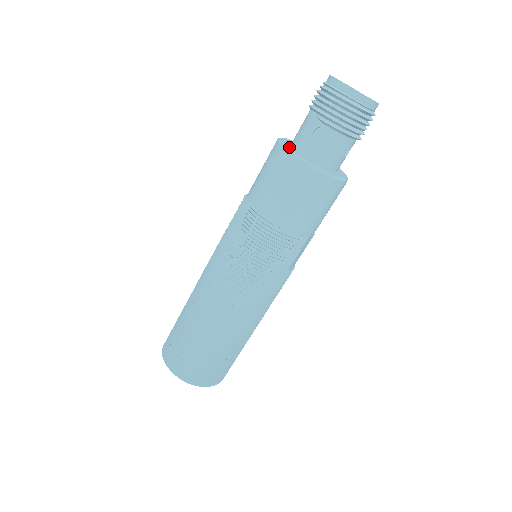
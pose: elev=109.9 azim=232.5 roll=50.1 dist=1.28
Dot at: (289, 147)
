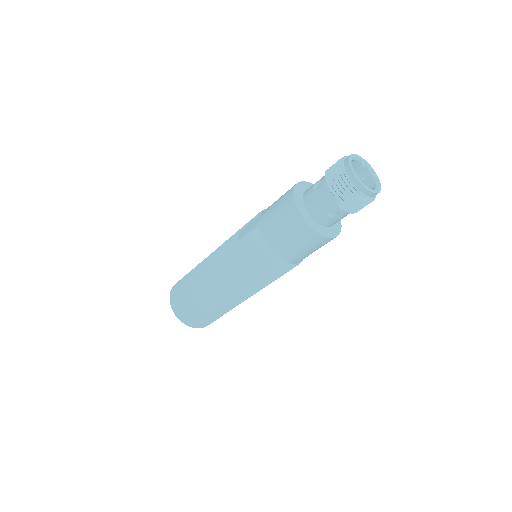
Dot at: (306, 214)
